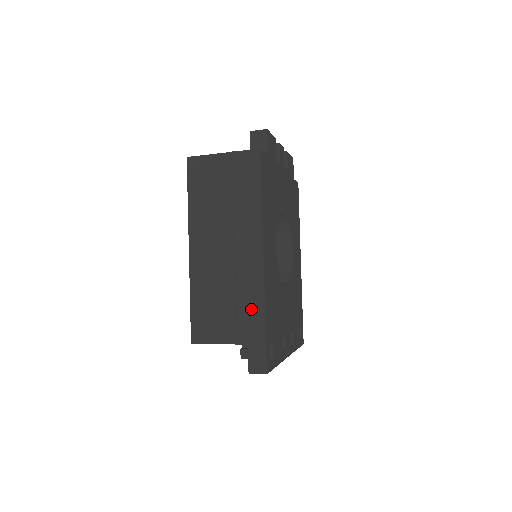
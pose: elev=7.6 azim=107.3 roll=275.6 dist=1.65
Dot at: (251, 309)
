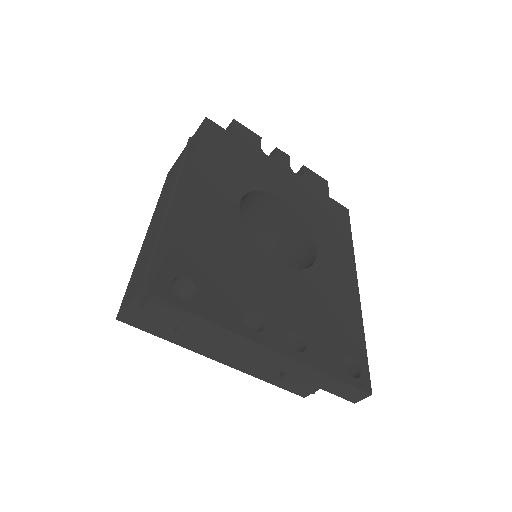
Dot at: (164, 238)
